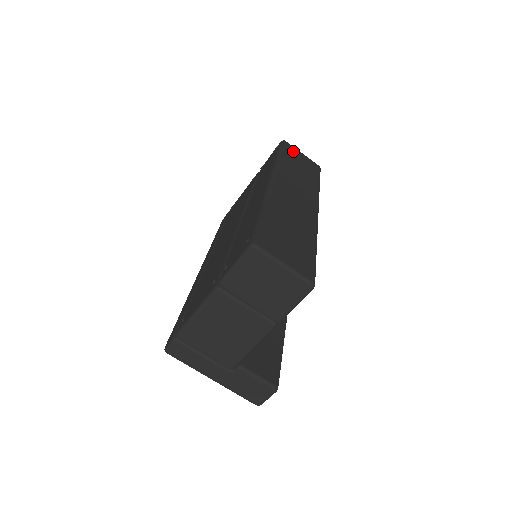
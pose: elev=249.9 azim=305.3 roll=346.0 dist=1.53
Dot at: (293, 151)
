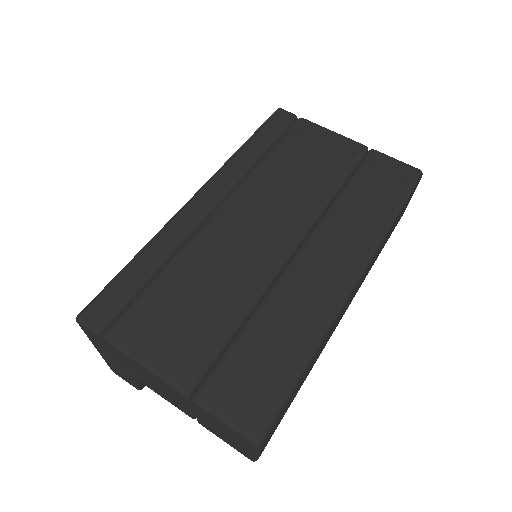
Dot at: occluded
